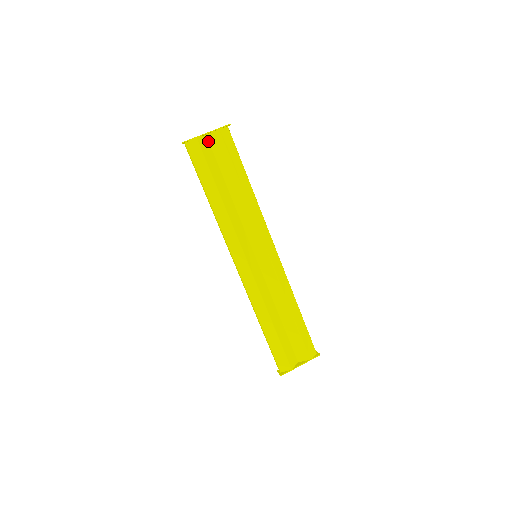
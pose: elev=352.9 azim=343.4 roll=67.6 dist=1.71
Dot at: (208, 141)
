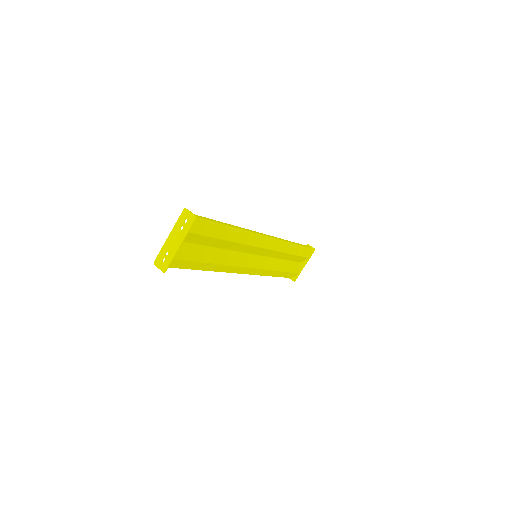
Dot at: occluded
